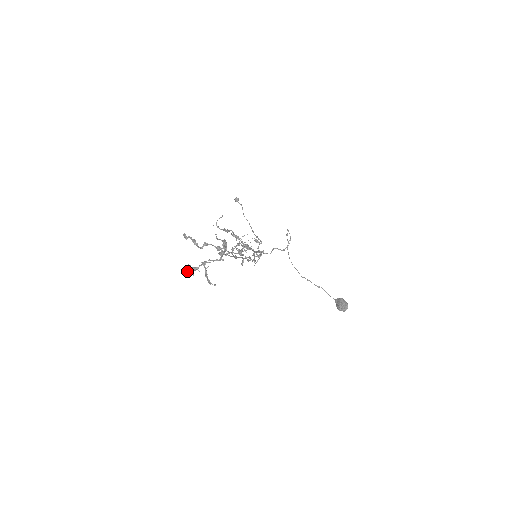
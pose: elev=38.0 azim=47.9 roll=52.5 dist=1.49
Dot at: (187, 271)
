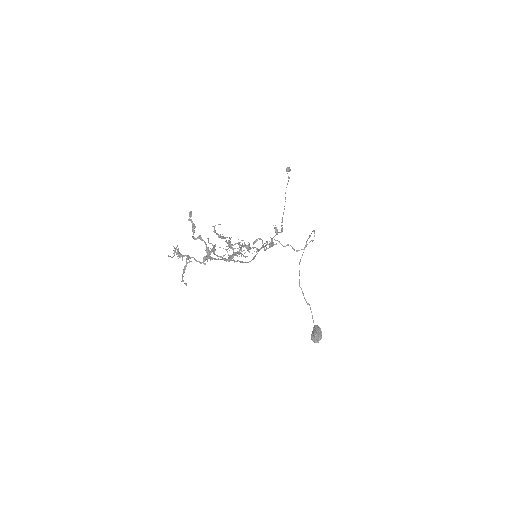
Dot at: (174, 253)
